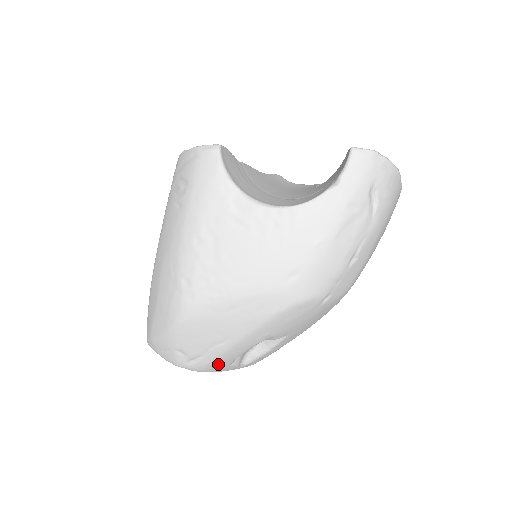
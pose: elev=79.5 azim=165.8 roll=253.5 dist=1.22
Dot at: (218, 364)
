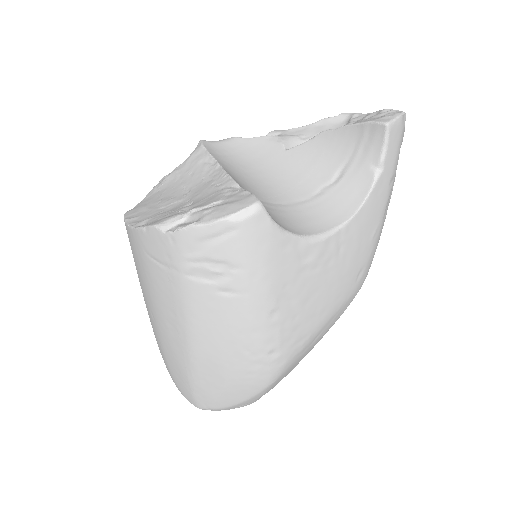
Dot at: occluded
